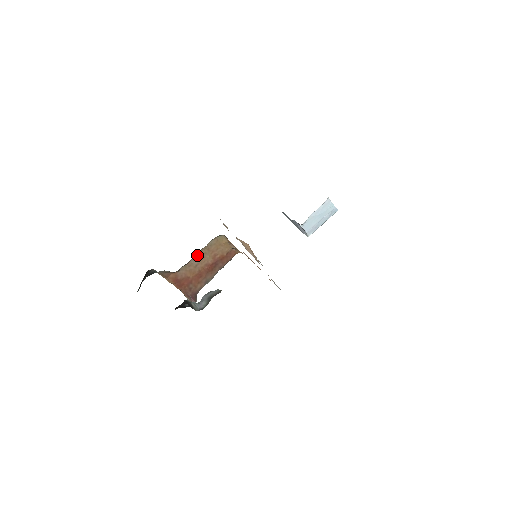
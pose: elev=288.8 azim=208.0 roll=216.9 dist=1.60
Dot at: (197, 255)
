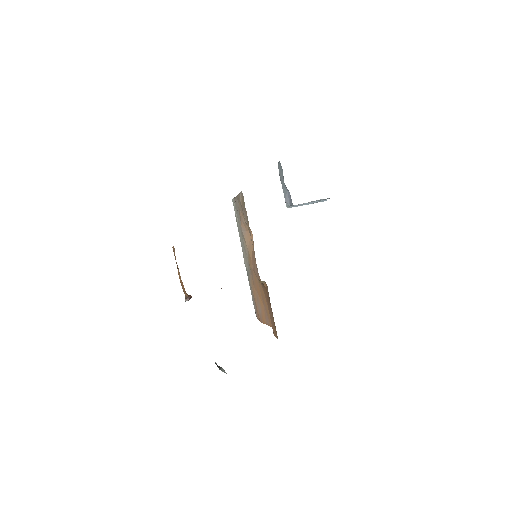
Dot at: occluded
